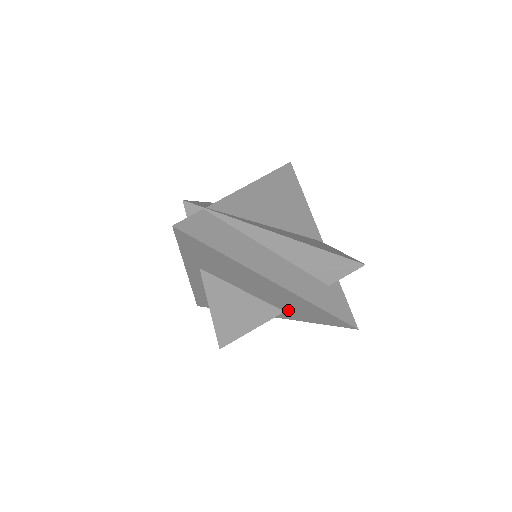
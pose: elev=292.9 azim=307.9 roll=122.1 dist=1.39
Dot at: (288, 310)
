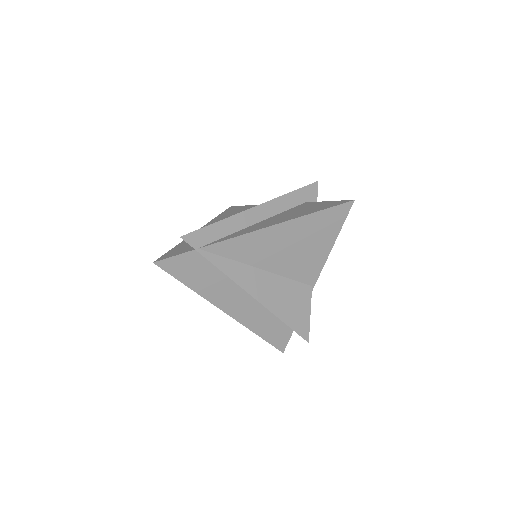
Dot at: occluded
